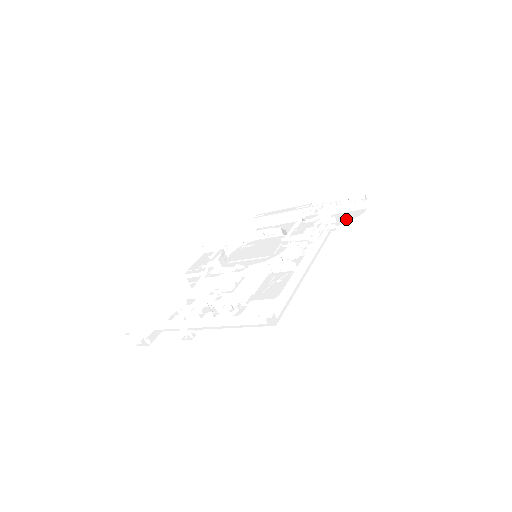
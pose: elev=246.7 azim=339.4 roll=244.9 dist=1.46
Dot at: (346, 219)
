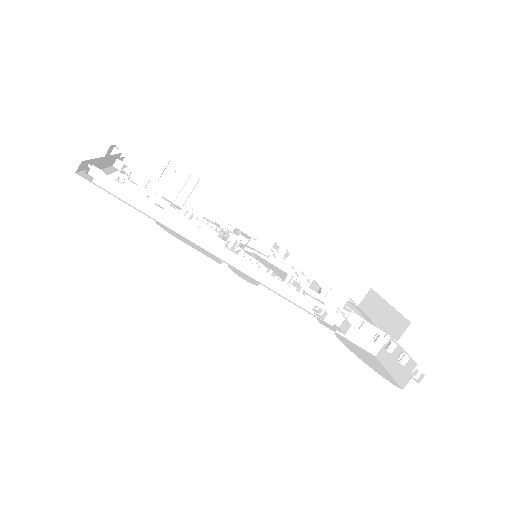
Dot at: (364, 357)
